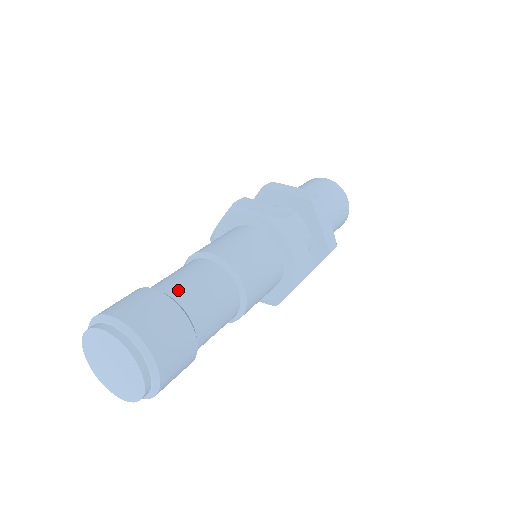
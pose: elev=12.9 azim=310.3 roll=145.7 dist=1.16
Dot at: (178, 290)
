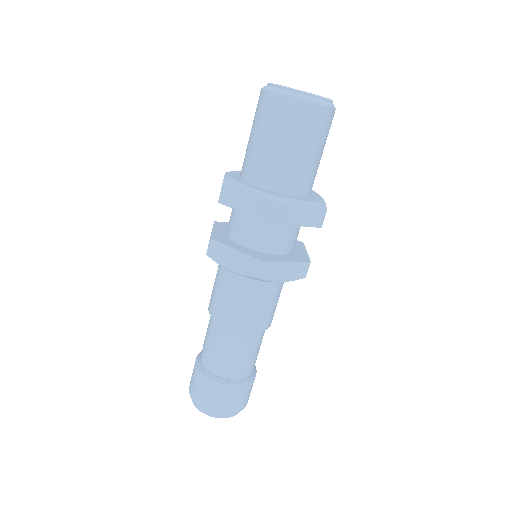
Dot at: (218, 368)
